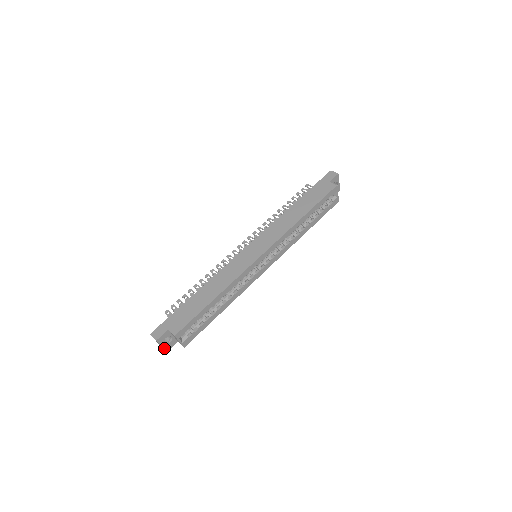
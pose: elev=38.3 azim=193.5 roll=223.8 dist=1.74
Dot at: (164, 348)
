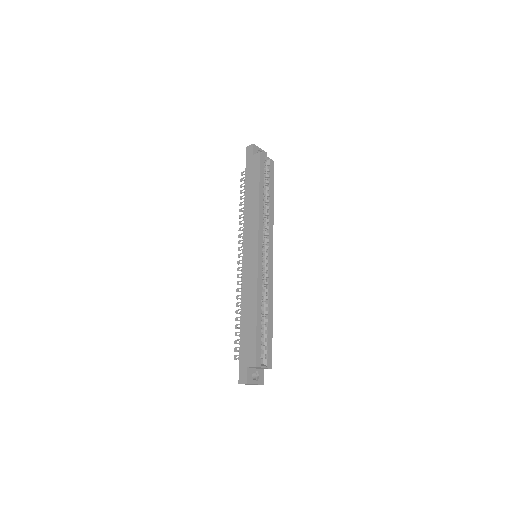
Dot at: (258, 384)
